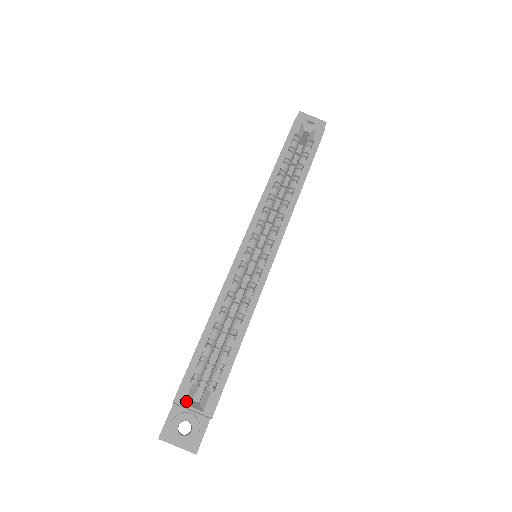
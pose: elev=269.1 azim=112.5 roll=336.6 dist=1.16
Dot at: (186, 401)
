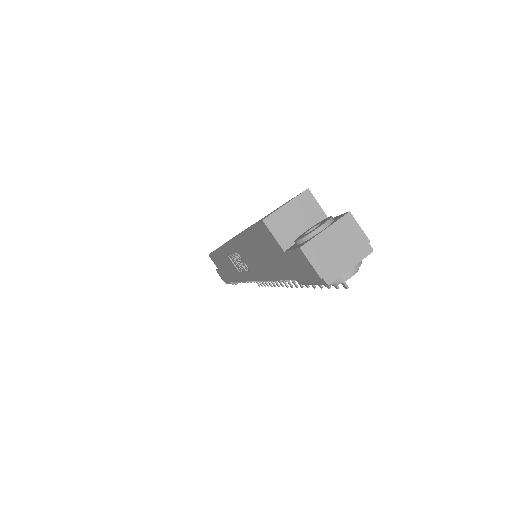
Dot at: (274, 214)
